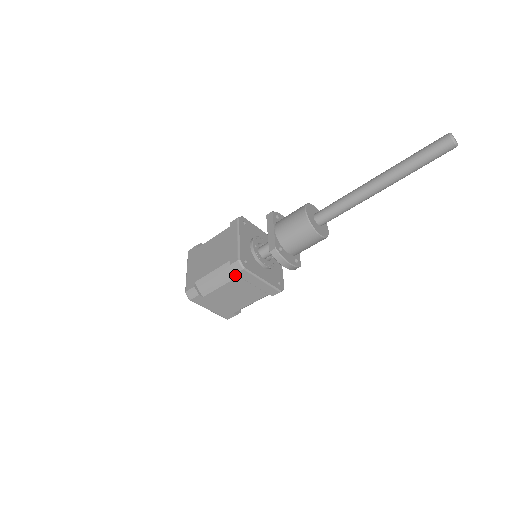
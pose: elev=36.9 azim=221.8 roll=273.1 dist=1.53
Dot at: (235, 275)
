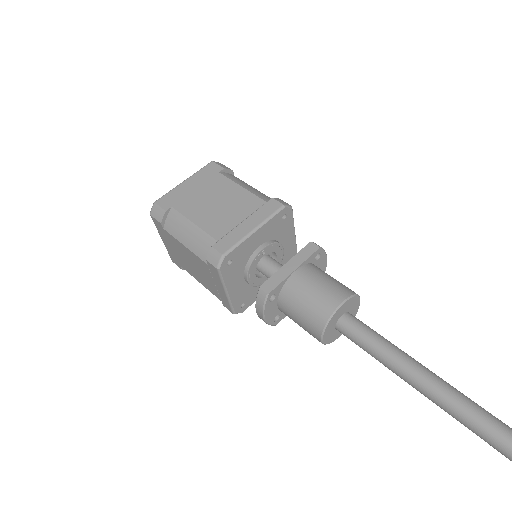
Dot at: (206, 259)
